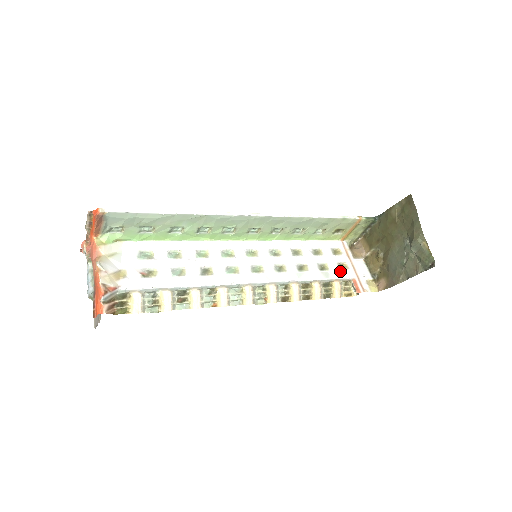
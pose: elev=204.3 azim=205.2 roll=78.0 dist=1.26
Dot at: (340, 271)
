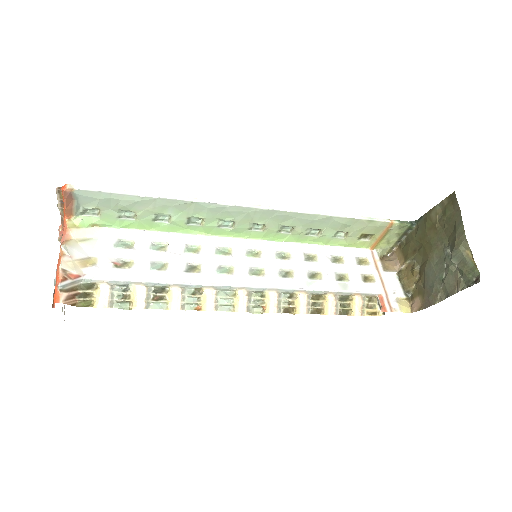
Dot at: (363, 284)
